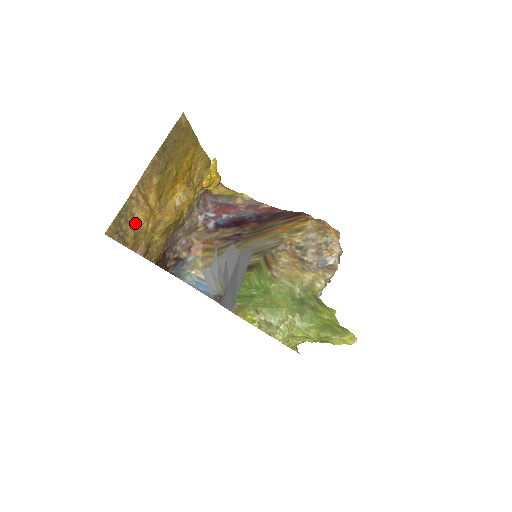
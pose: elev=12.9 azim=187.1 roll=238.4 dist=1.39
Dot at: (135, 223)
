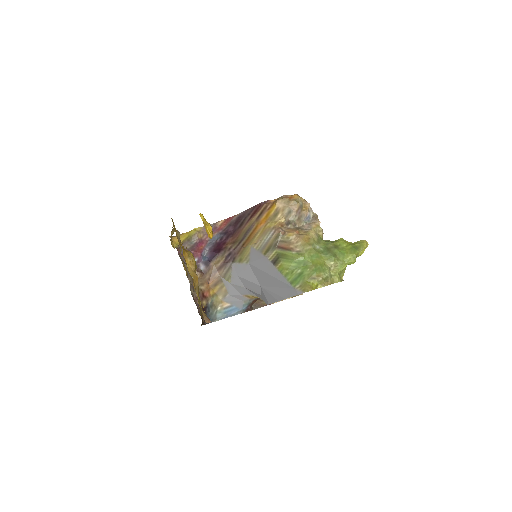
Dot at: occluded
